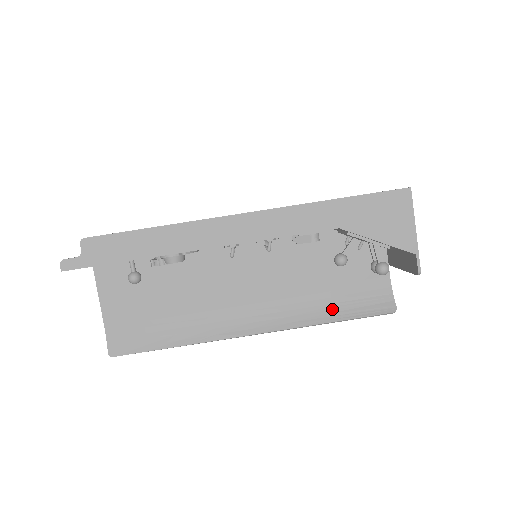
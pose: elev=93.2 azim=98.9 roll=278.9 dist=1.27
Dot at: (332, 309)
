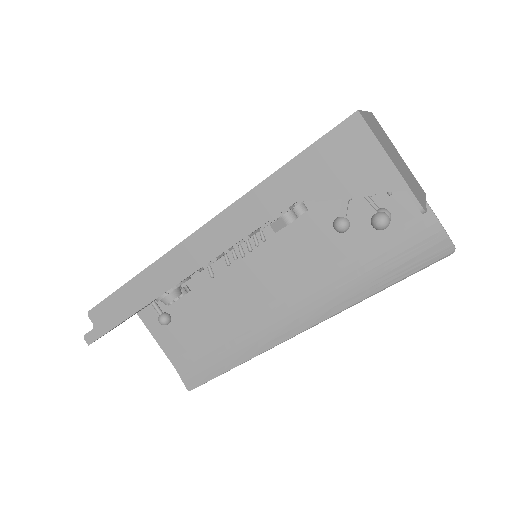
Dot at: (374, 276)
